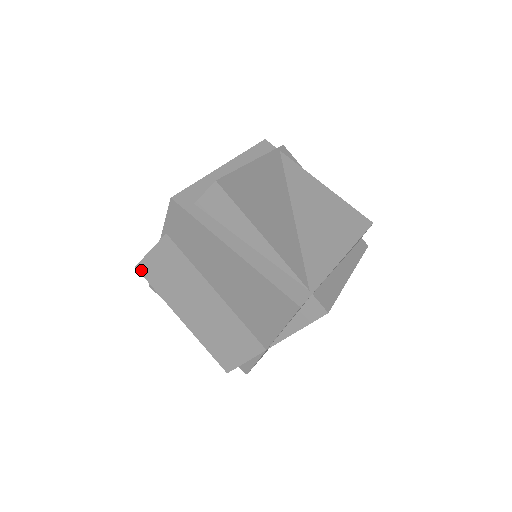
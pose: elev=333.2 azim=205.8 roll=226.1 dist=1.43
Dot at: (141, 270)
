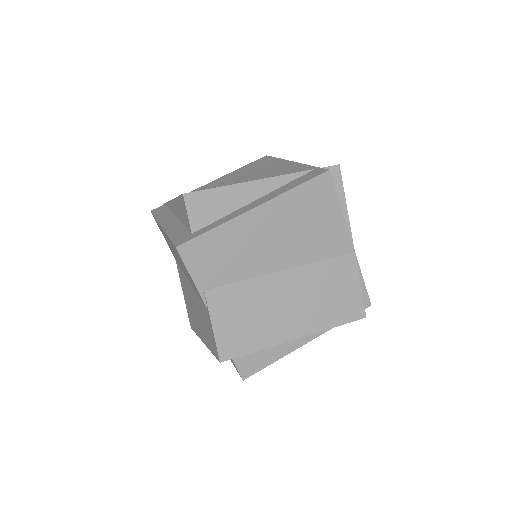
Dot at: (227, 356)
